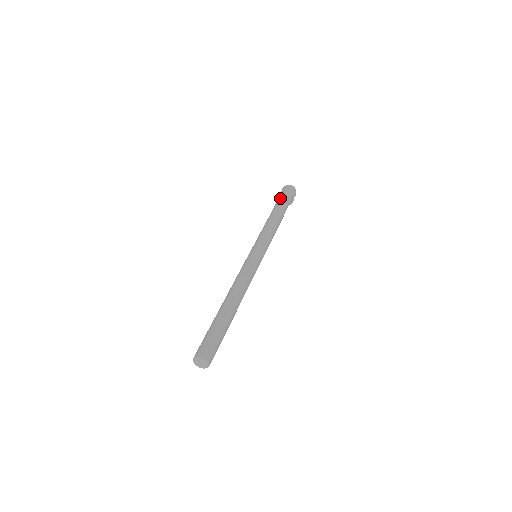
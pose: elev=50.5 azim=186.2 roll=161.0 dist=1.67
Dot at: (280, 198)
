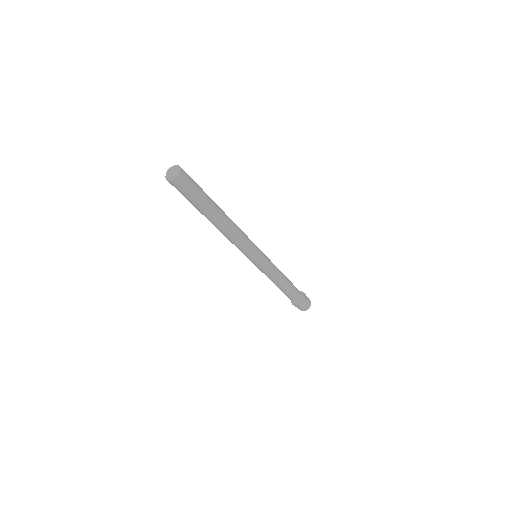
Dot at: occluded
